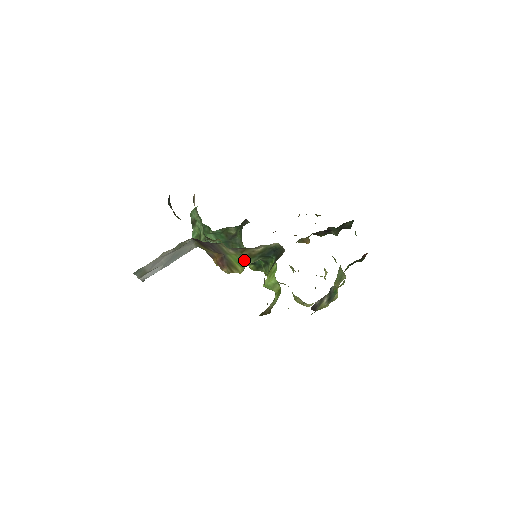
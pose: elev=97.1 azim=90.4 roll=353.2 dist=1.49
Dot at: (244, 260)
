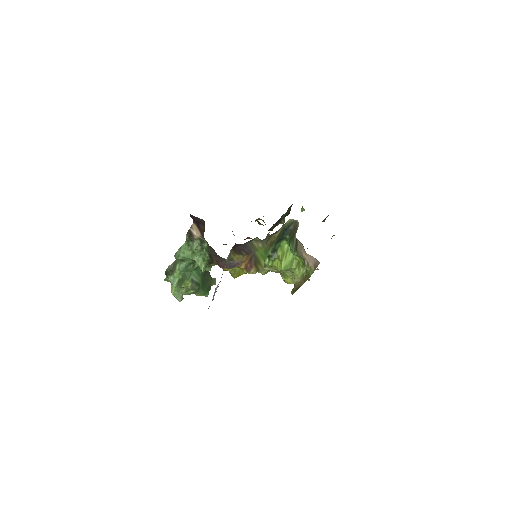
Dot at: (266, 251)
